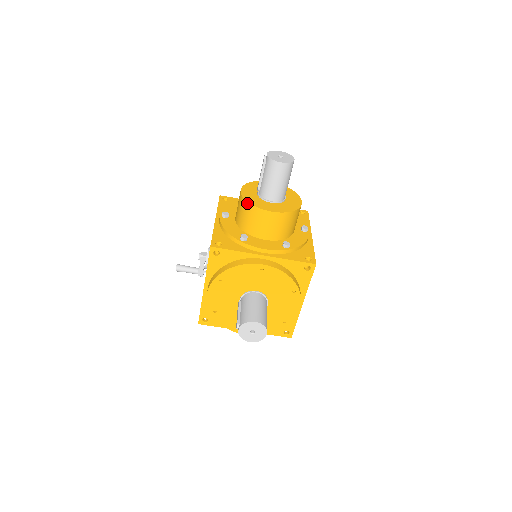
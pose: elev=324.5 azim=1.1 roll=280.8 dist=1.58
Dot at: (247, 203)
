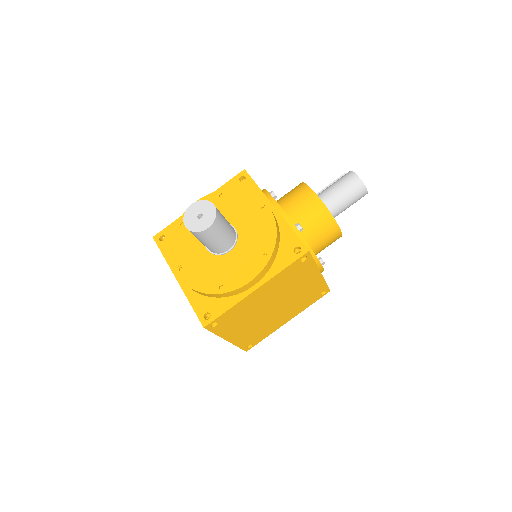
Dot at: (302, 183)
